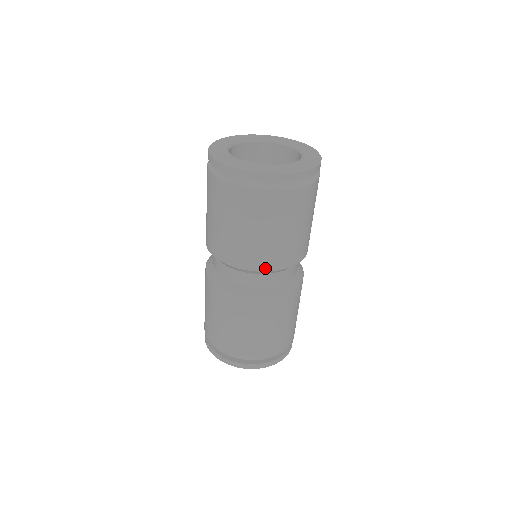
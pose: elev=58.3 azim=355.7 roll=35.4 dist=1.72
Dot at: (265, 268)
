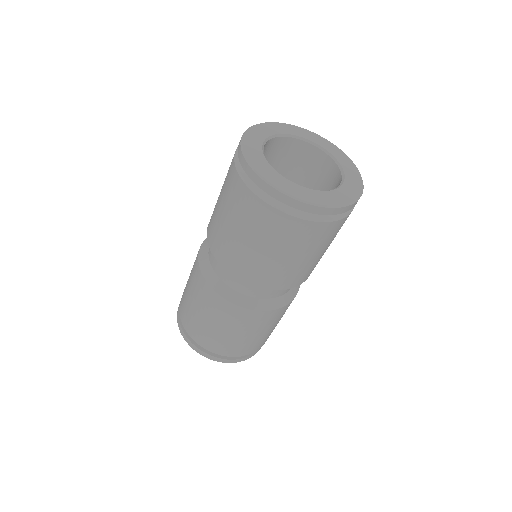
Dot at: (286, 287)
